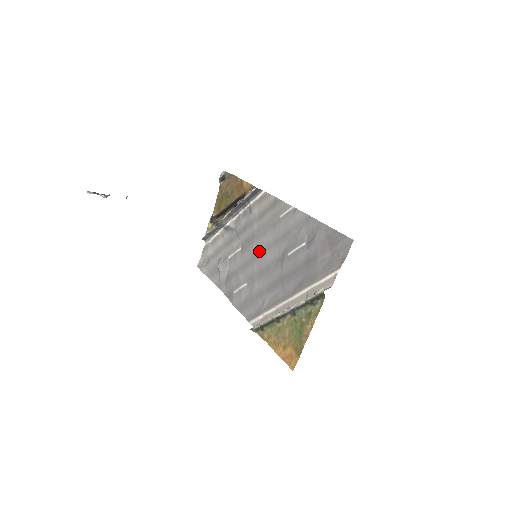
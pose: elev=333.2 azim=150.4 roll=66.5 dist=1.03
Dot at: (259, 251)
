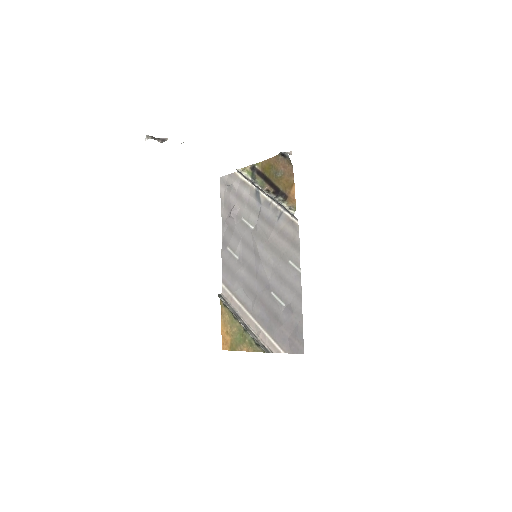
Dot at: (260, 256)
